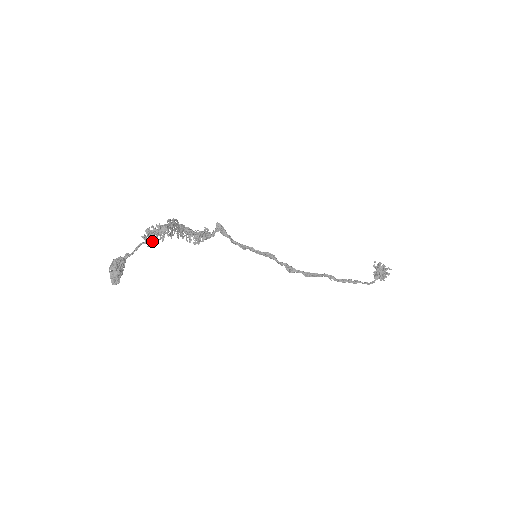
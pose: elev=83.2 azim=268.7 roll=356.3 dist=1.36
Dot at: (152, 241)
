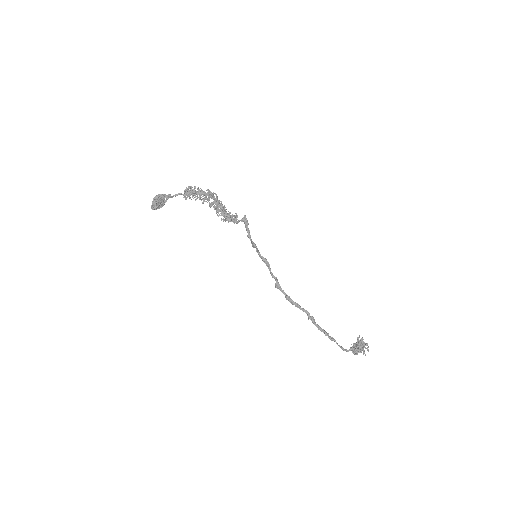
Dot at: (188, 196)
